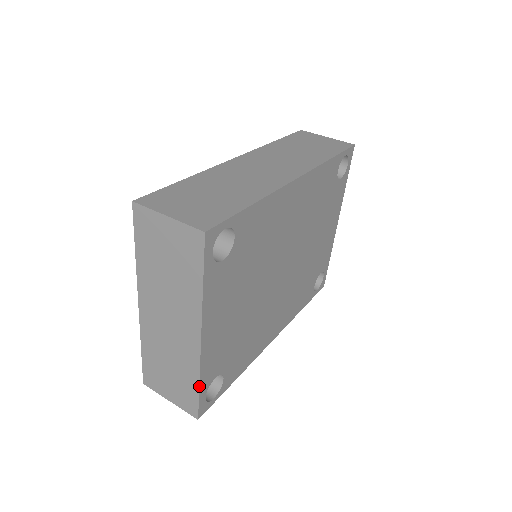
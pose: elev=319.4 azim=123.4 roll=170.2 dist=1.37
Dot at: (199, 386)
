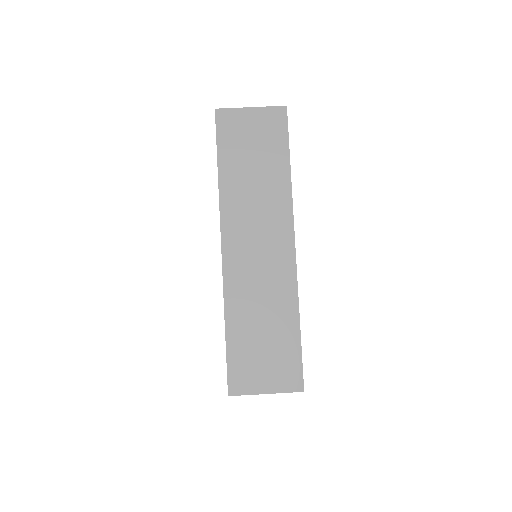
Dot at: occluded
